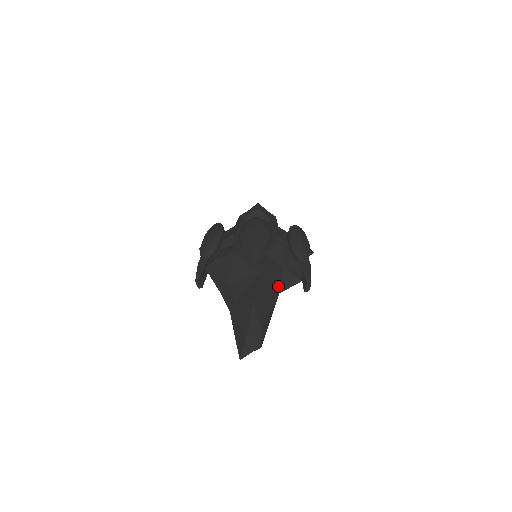
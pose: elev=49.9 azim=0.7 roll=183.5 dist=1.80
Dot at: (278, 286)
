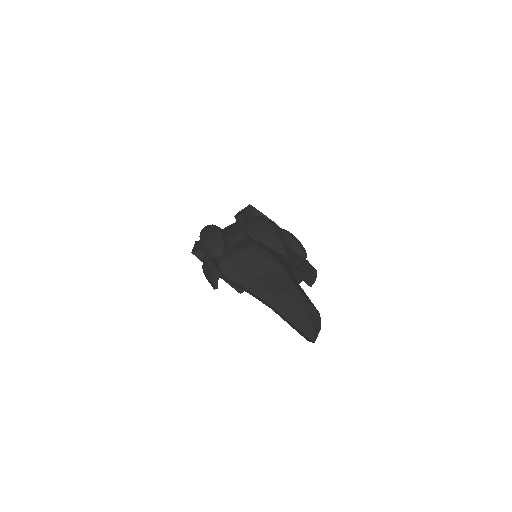
Dot at: occluded
